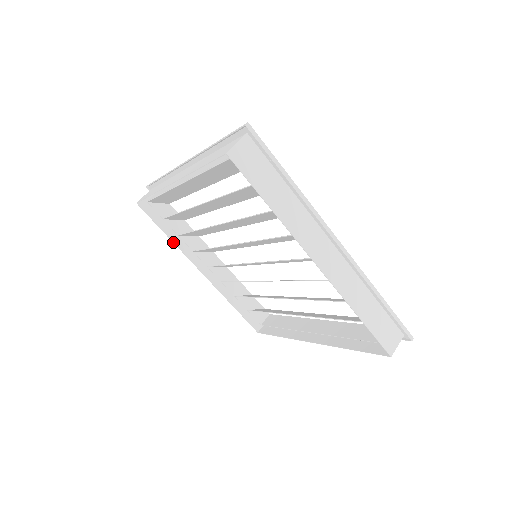
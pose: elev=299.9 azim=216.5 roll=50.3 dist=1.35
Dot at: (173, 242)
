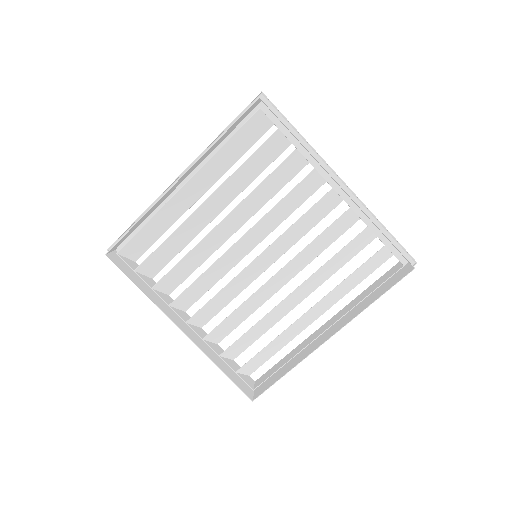
Dot at: (147, 296)
